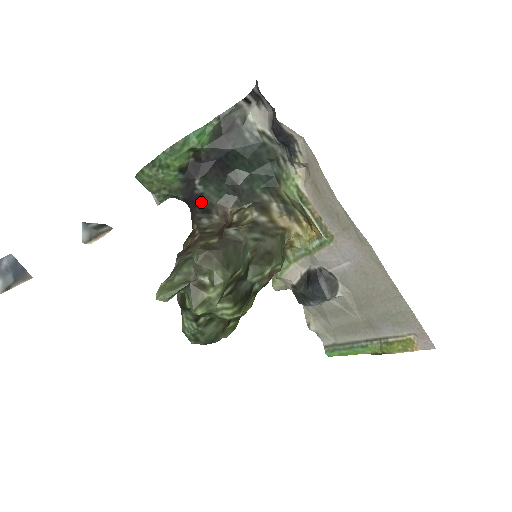
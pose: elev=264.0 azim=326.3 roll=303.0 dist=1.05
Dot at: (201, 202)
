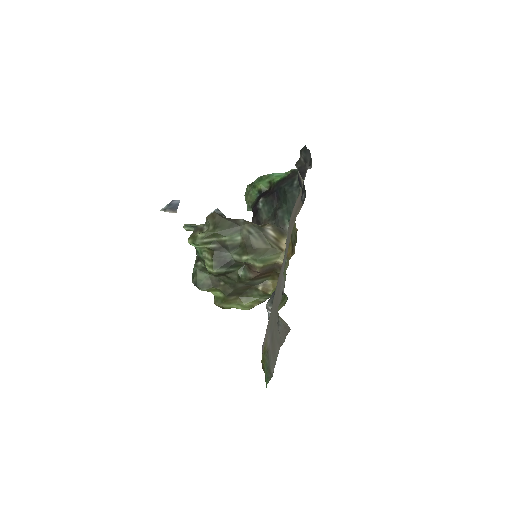
Dot at: (258, 214)
